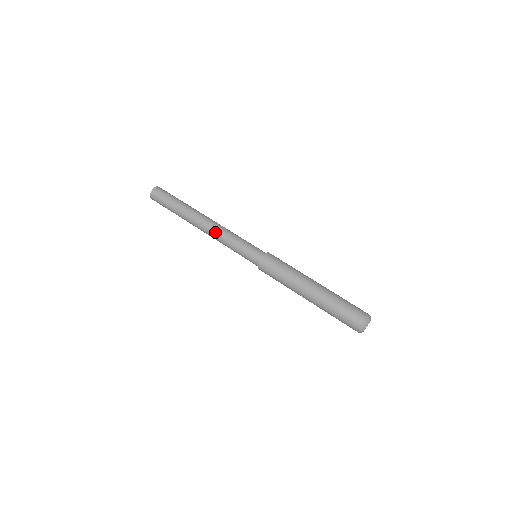
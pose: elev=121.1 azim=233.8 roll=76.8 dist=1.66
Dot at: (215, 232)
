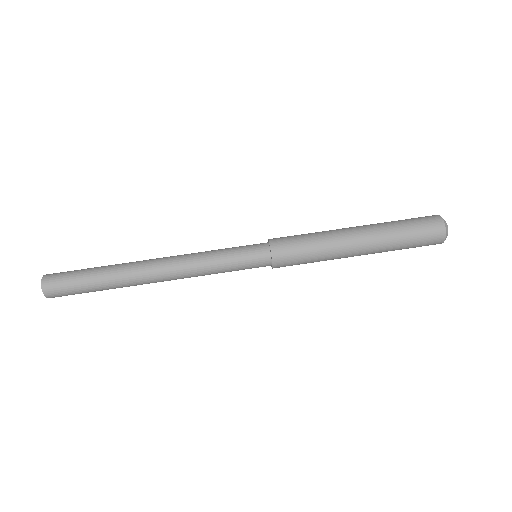
Dot at: occluded
